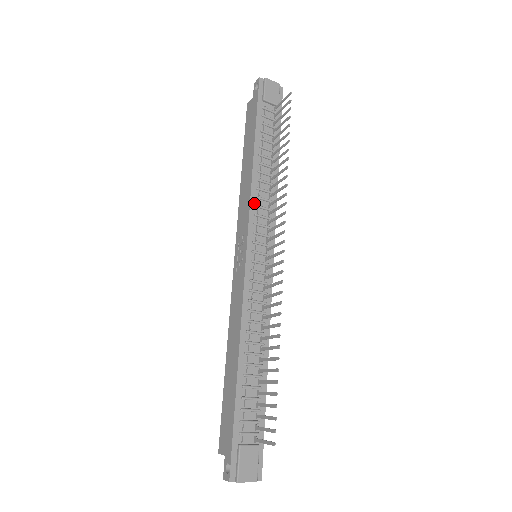
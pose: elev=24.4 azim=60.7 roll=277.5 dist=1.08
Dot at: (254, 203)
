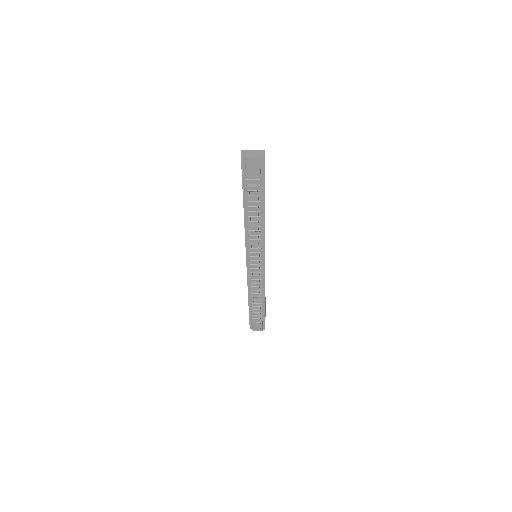
Dot at: (248, 238)
